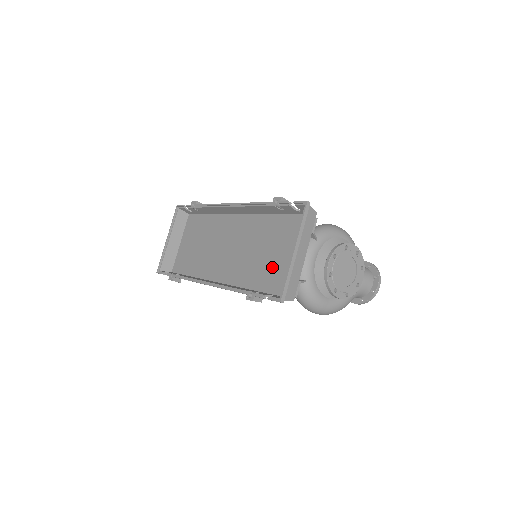
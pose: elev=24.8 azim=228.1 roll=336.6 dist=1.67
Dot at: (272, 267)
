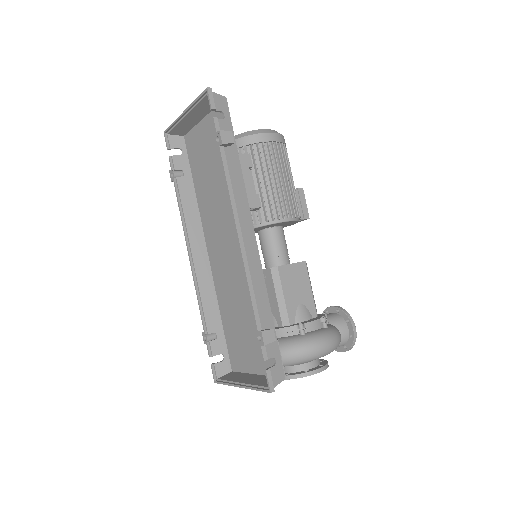
Dot at: (238, 333)
